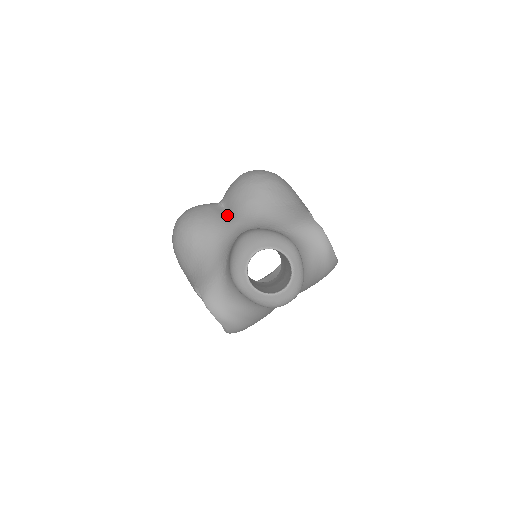
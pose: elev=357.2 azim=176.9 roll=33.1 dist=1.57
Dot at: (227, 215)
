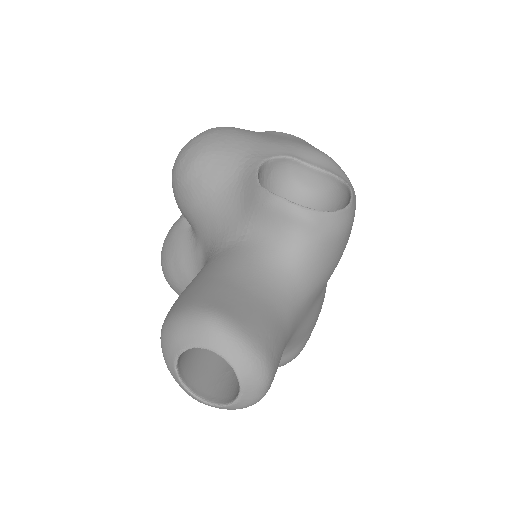
Dot at: (191, 234)
